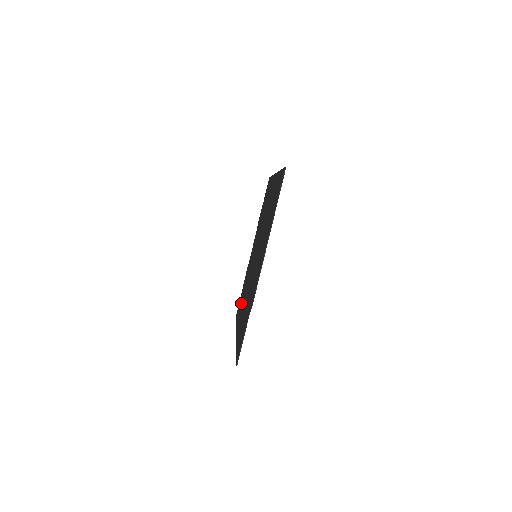
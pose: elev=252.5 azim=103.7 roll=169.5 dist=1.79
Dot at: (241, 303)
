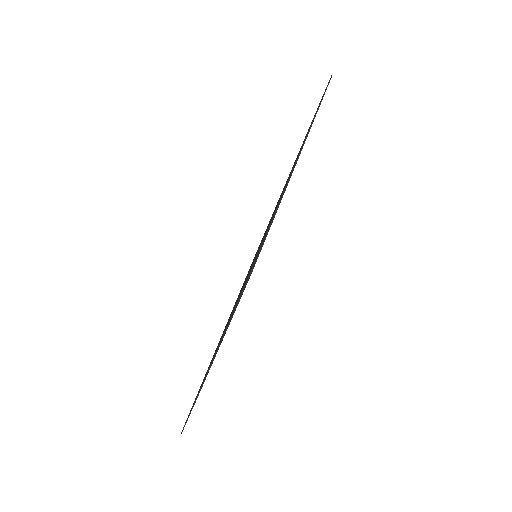
Dot at: occluded
